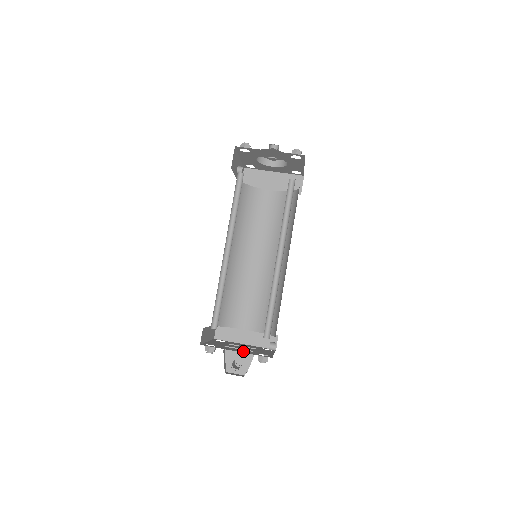
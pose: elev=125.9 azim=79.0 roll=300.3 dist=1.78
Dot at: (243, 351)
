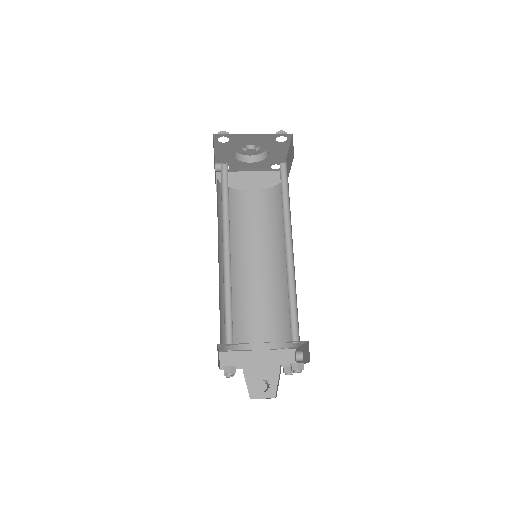
Dot at: occluded
